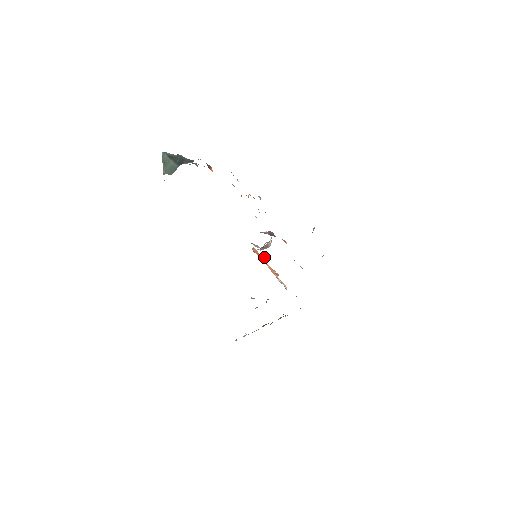
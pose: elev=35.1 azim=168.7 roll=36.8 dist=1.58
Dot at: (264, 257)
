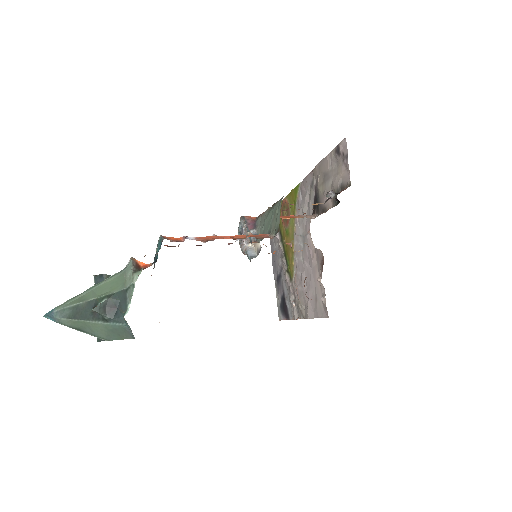
Dot at: (273, 252)
